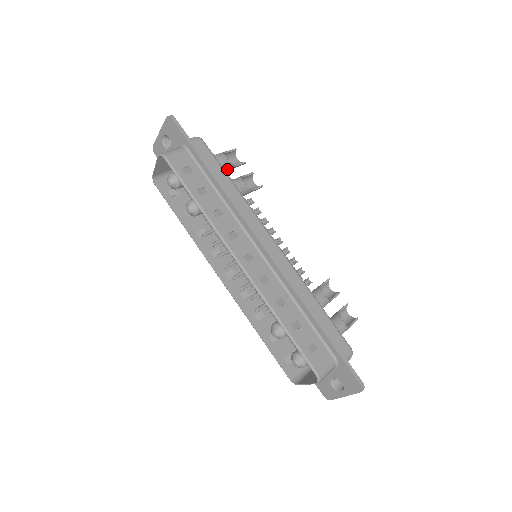
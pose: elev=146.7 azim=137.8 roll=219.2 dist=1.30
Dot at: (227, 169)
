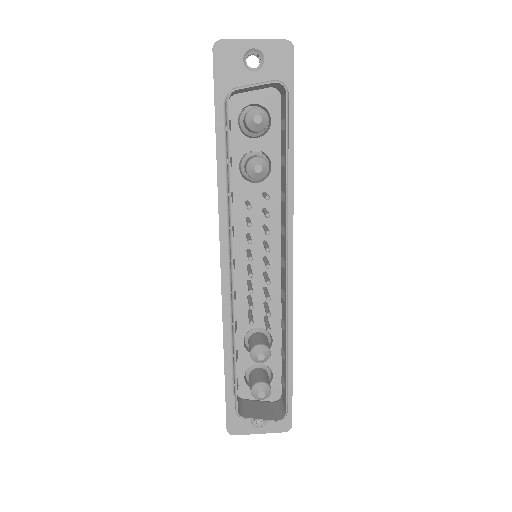
Dot at: occluded
